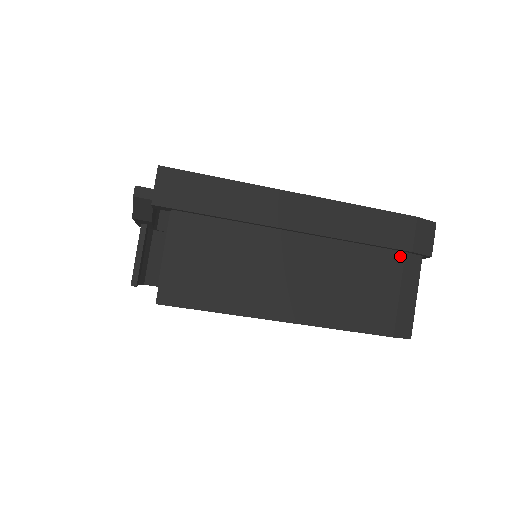
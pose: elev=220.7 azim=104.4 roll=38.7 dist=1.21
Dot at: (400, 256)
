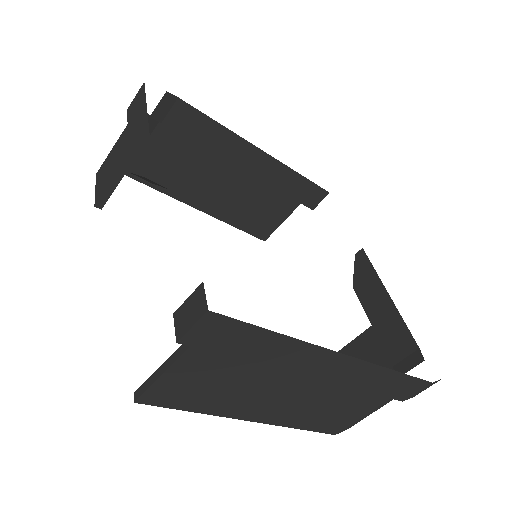
Dot at: occluded
